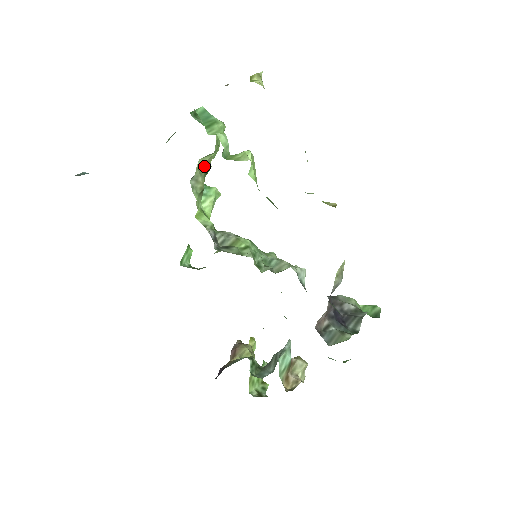
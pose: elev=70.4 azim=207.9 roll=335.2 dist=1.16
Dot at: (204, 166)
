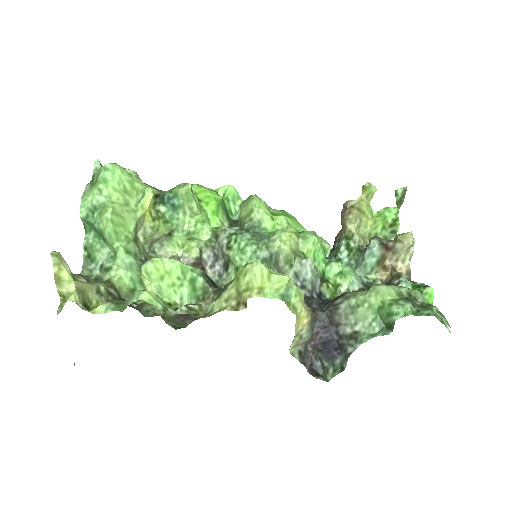
Dot at: (146, 225)
